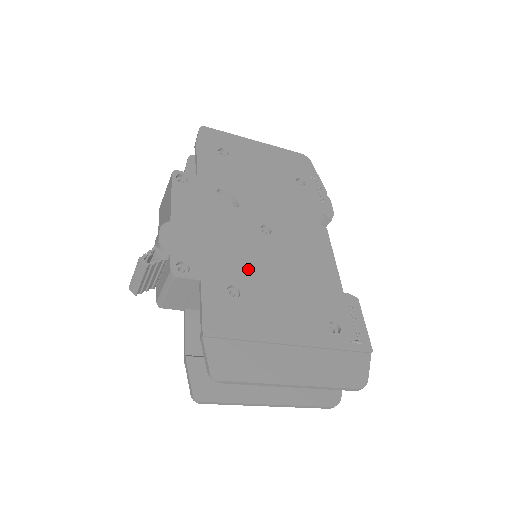
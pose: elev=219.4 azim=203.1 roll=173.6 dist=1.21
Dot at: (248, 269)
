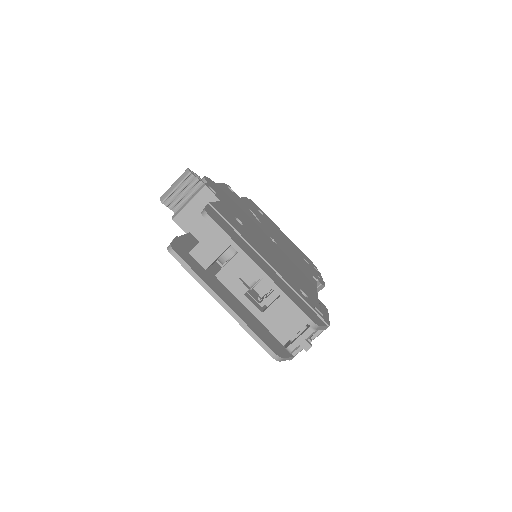
Dot at: (253, 230)
